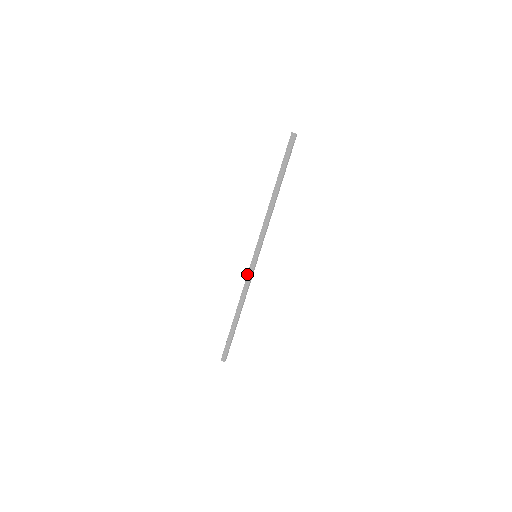
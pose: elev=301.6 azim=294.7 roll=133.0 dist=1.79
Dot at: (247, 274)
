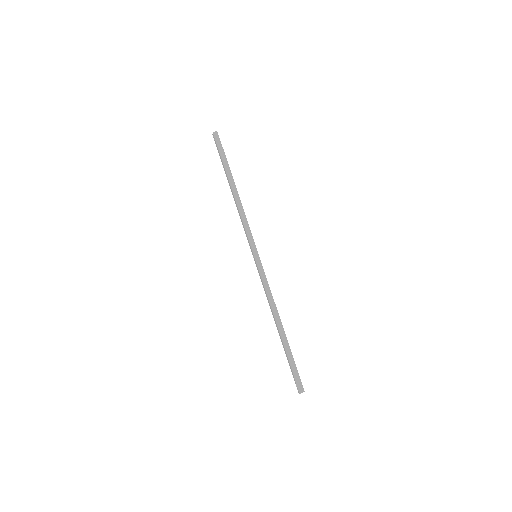
Dot at: (261, 278)
